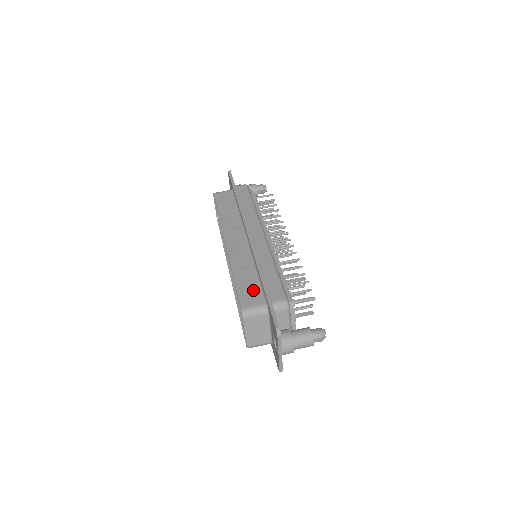
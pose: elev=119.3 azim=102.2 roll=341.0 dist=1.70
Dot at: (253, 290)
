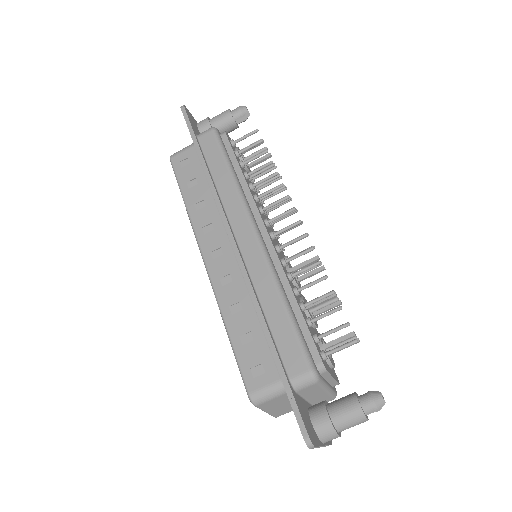
Dot at: (259, 354)
